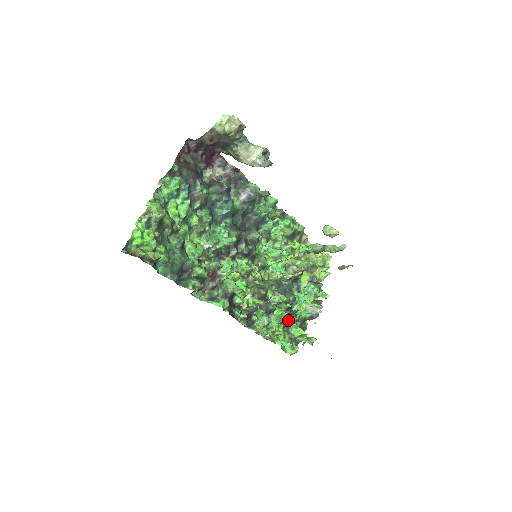
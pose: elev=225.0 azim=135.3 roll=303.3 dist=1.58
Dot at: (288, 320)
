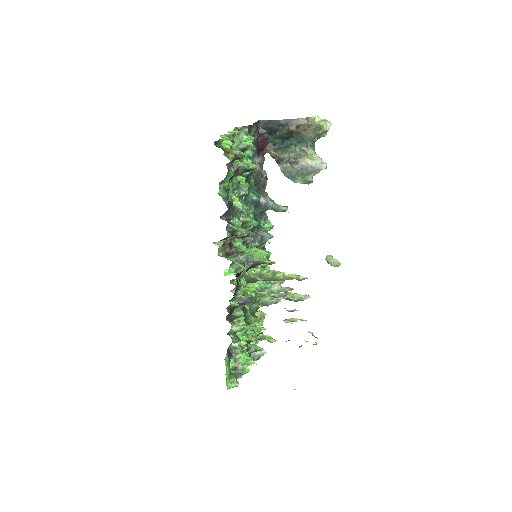
Dot at: (250, 341)
